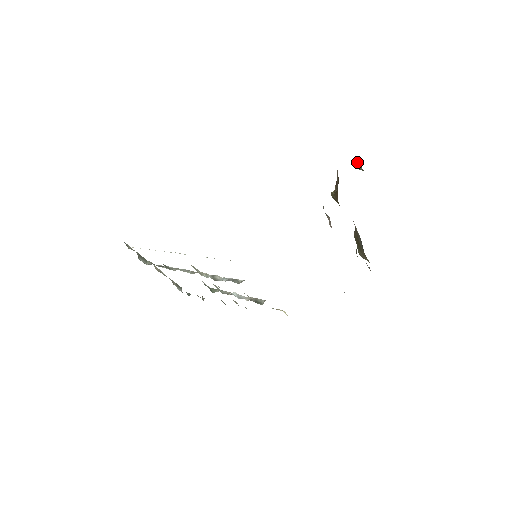
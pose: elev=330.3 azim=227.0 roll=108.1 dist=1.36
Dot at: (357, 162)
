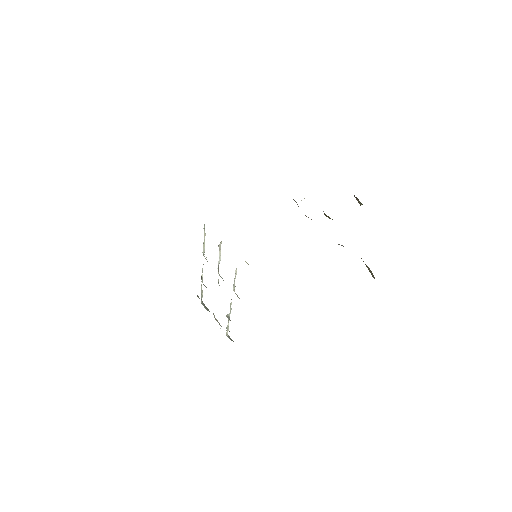
Dot at: (356, 199)
